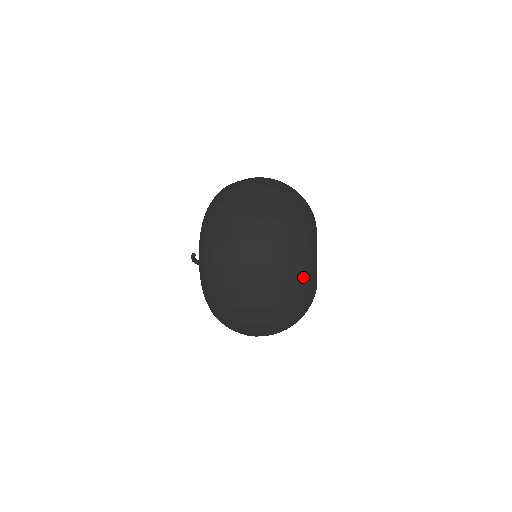
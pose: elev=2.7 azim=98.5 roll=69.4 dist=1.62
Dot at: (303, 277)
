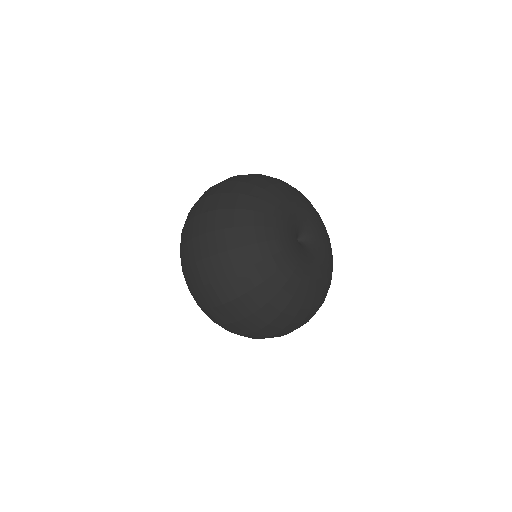
Dot at: (280, 288)
